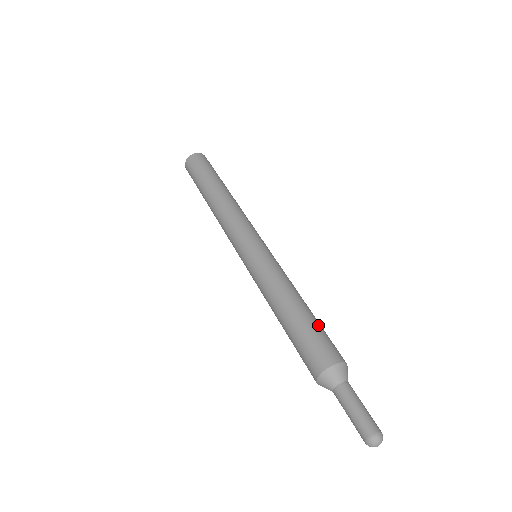
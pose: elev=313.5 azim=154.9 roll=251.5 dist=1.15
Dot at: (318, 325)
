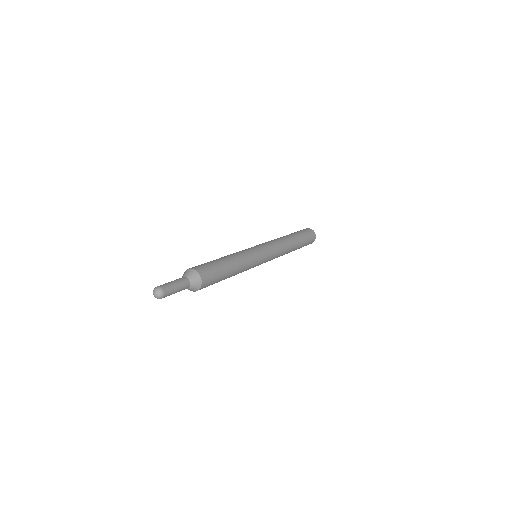
Dot at: (220, 270)
